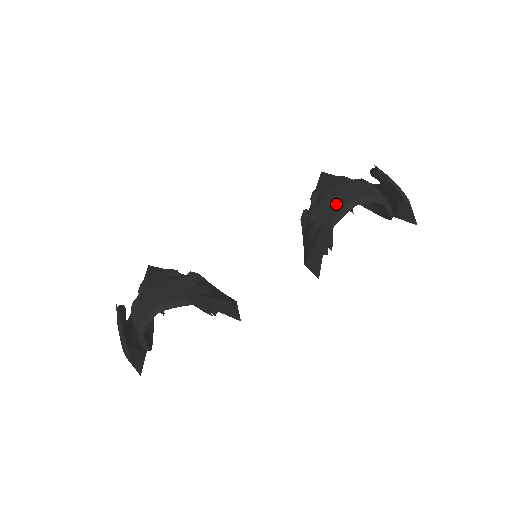
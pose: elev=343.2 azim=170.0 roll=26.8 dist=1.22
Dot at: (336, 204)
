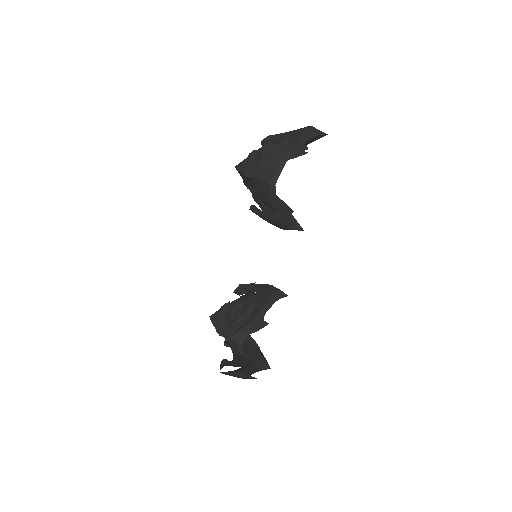
Dot at: (264, 192)
